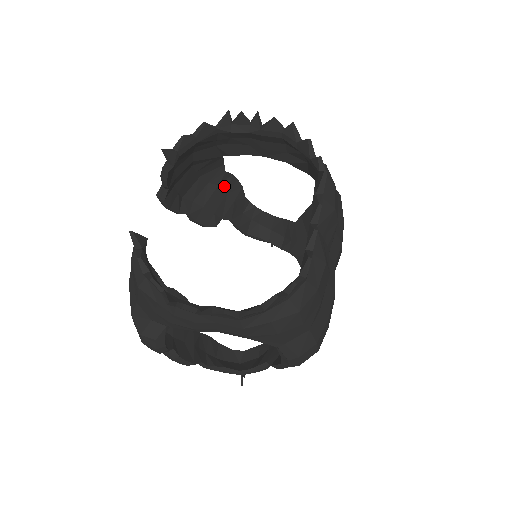
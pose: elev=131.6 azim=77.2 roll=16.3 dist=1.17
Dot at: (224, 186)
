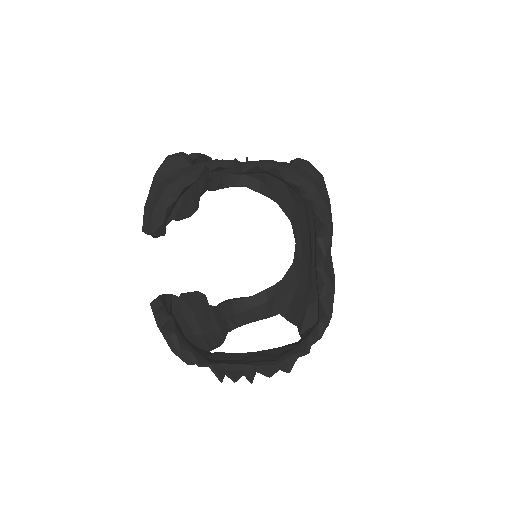
Dot at: occluded
